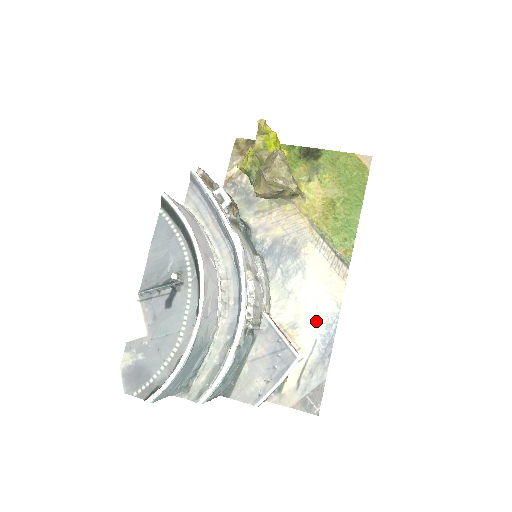
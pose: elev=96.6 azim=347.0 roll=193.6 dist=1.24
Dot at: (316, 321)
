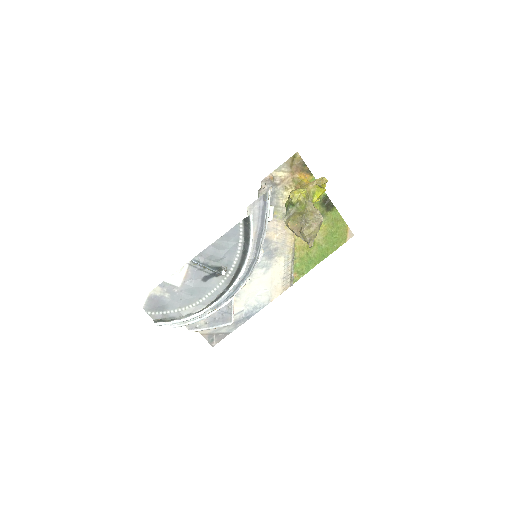
Dot at: (251, 301)
